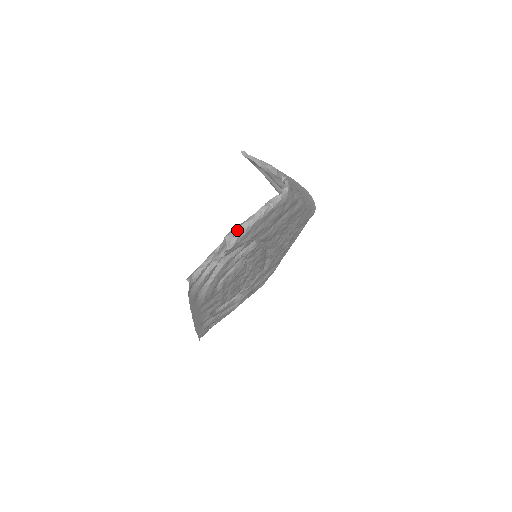
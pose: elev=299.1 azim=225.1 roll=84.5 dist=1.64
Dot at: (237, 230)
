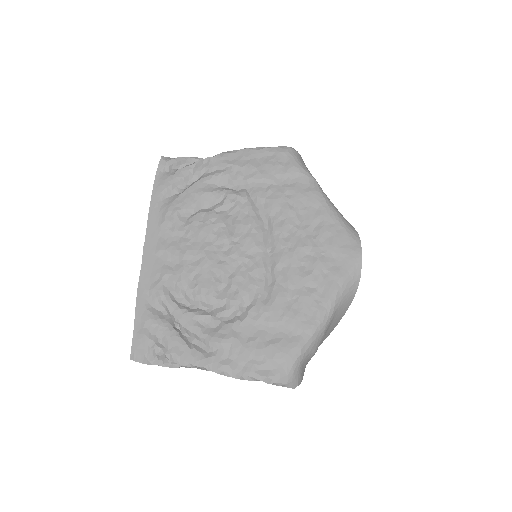
Dot at: occluded
